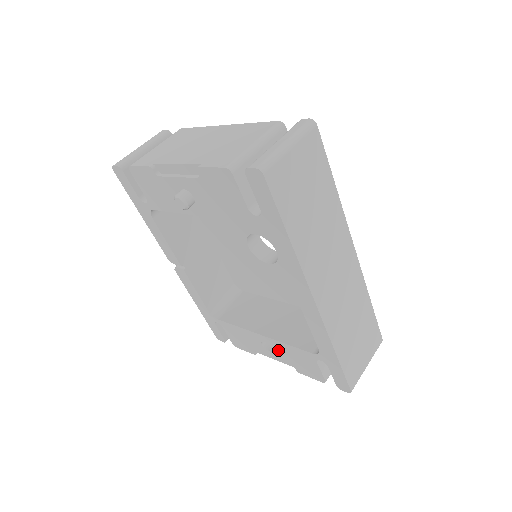
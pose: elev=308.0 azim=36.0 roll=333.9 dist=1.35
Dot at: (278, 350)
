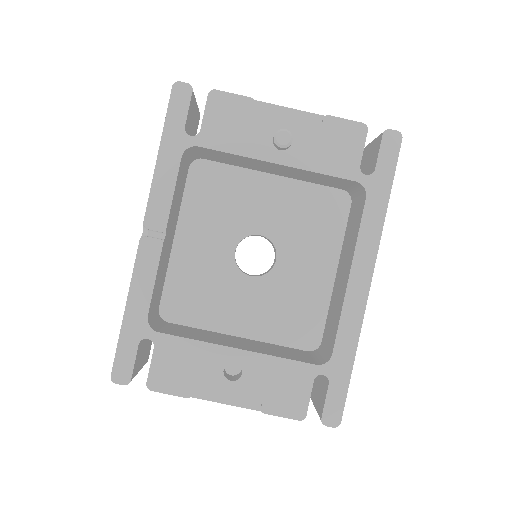
Dot at: (252, 373)
